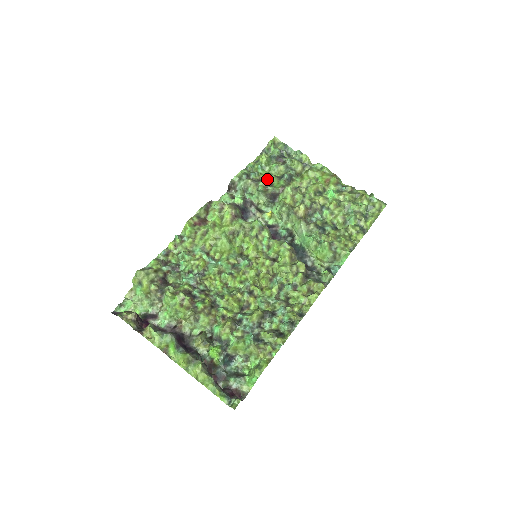
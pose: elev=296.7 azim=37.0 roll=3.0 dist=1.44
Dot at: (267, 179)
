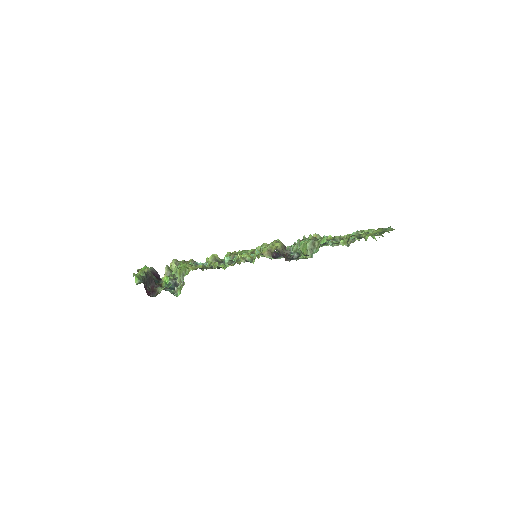
Dot at: occluded
